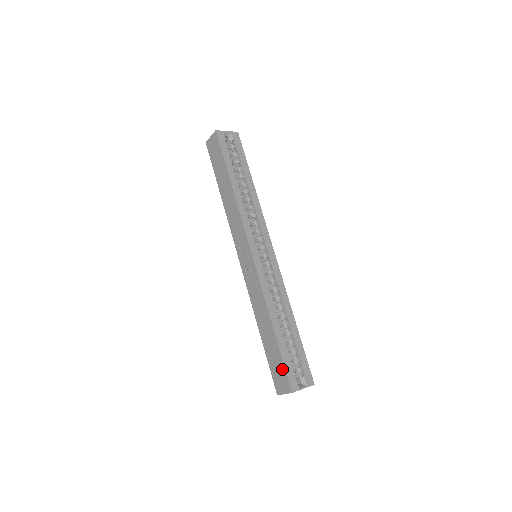
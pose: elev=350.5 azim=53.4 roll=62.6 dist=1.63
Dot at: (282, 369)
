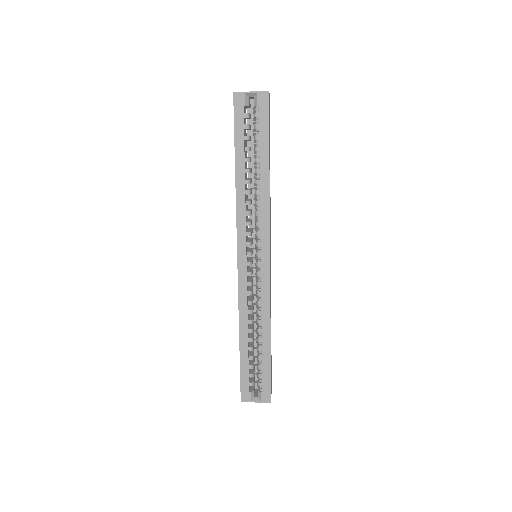
Dot at: (240, 378)
